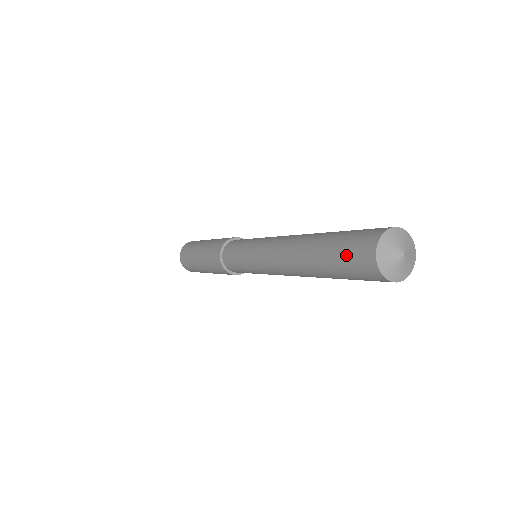
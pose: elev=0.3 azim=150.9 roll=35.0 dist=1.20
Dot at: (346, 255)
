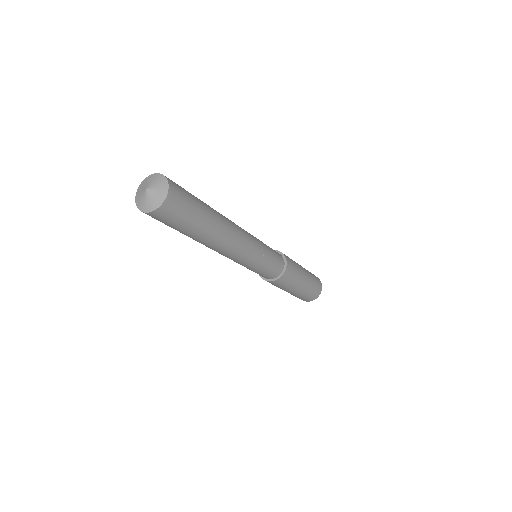
Dot at: occluded
